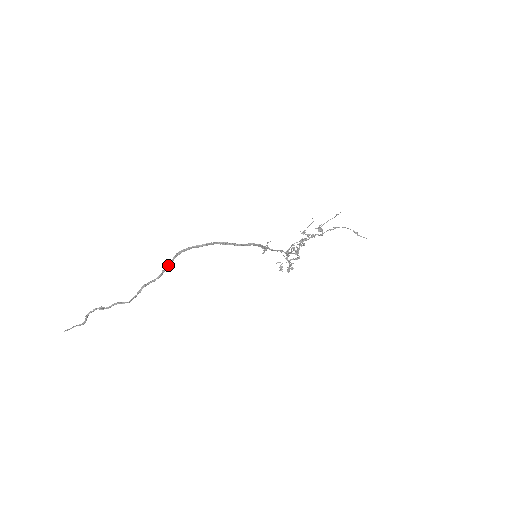
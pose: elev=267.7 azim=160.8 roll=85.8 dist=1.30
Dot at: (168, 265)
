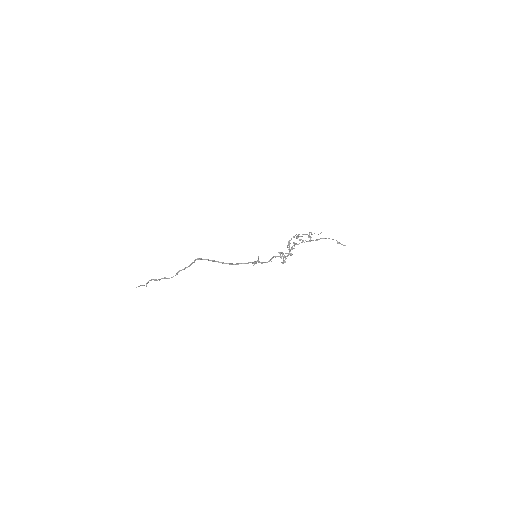
Dot at: (192, 263)
